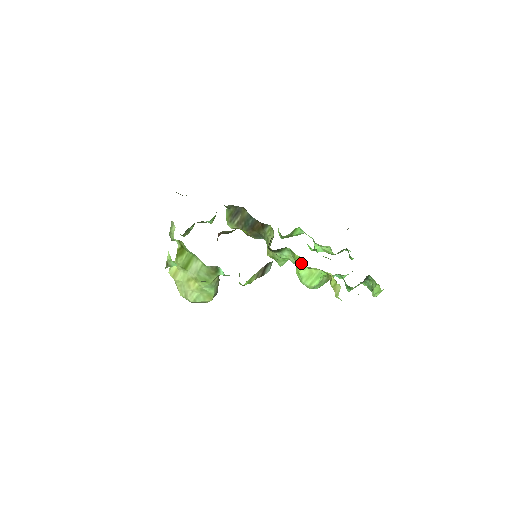
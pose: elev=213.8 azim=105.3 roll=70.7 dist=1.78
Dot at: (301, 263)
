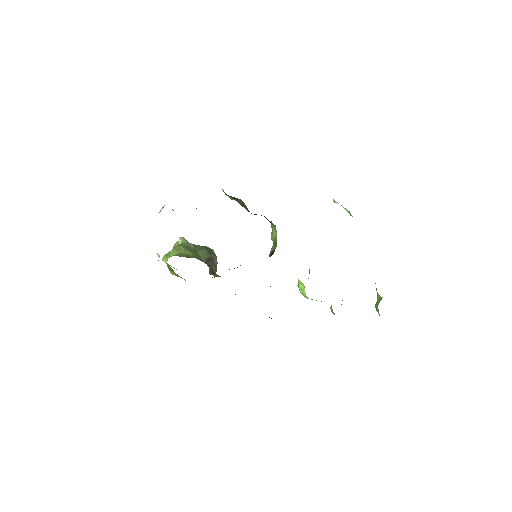
Dot at: (303, 287)
